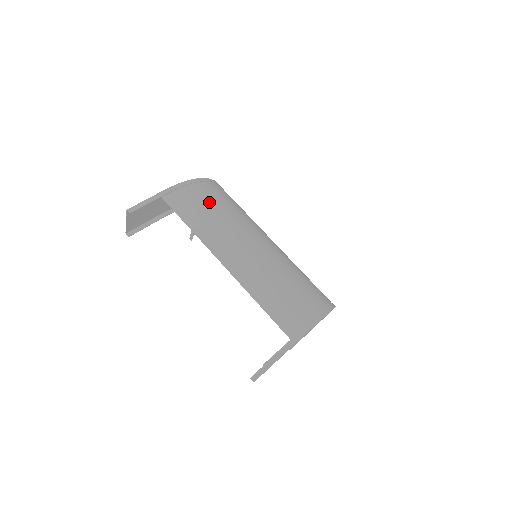
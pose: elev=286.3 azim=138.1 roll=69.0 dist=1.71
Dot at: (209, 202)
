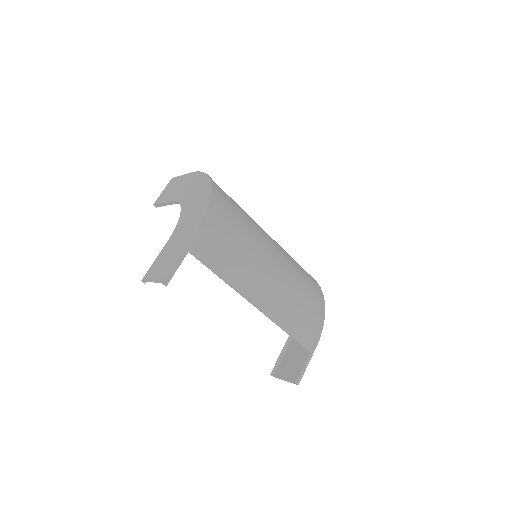
Dot at: (228, 235)
